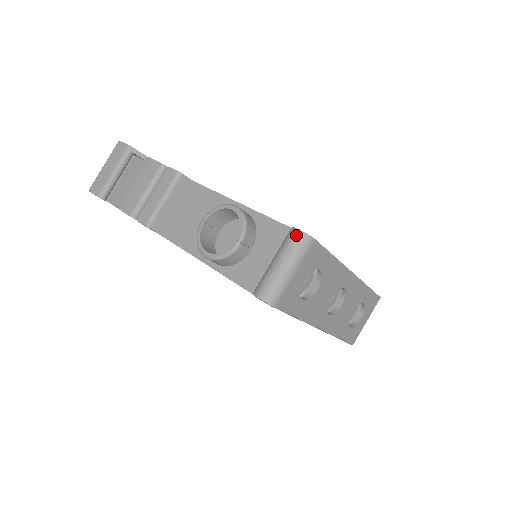
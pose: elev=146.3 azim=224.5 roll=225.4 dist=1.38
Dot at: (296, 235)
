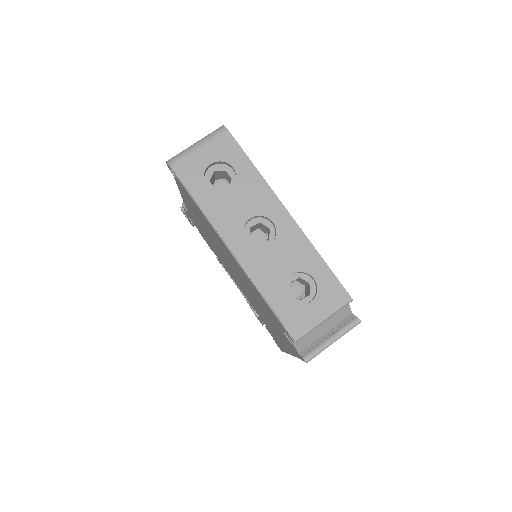
Dot at: (217, 129)
